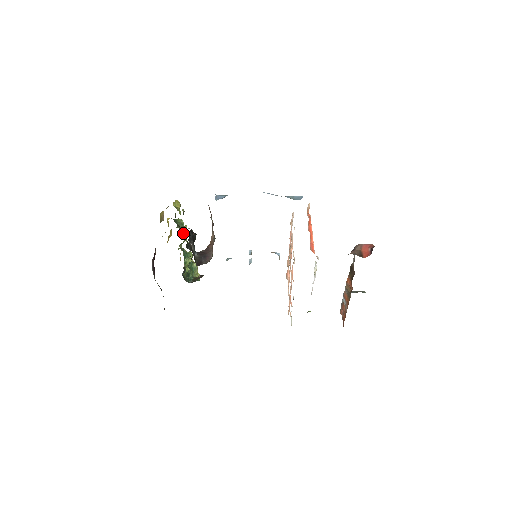
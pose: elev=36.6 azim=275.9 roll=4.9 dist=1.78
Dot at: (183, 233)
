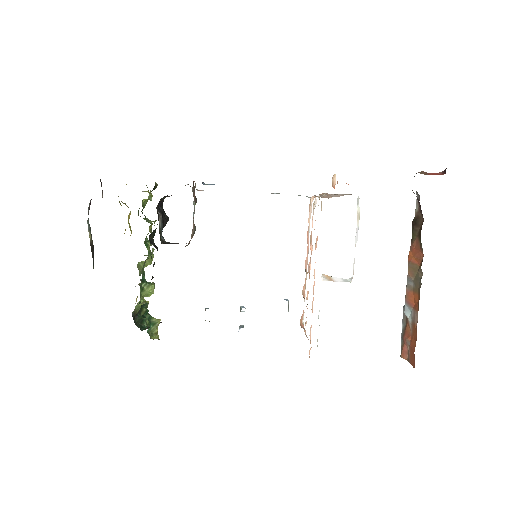
Dot at: (148, 242)
